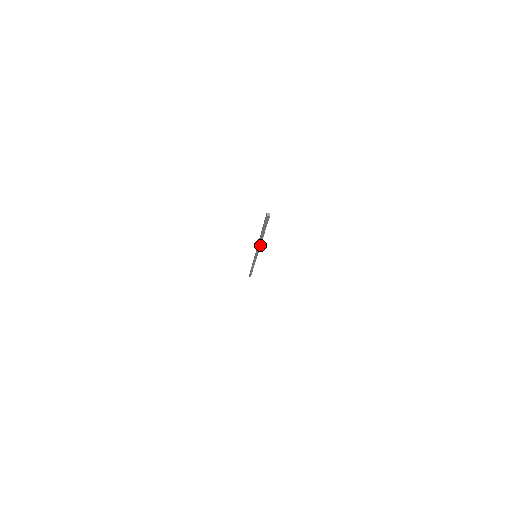
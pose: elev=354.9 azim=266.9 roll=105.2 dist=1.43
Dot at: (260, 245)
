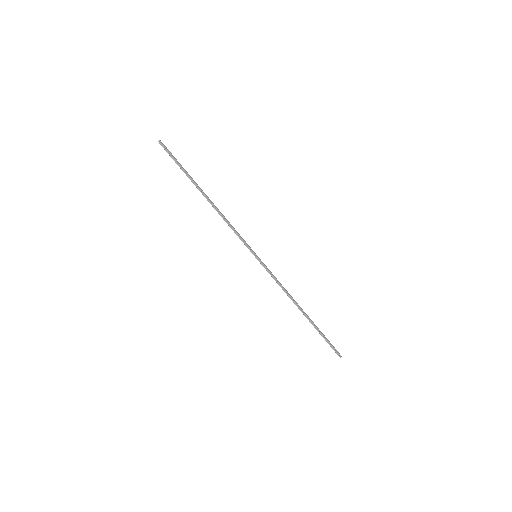
Dot at: (221, 215)
